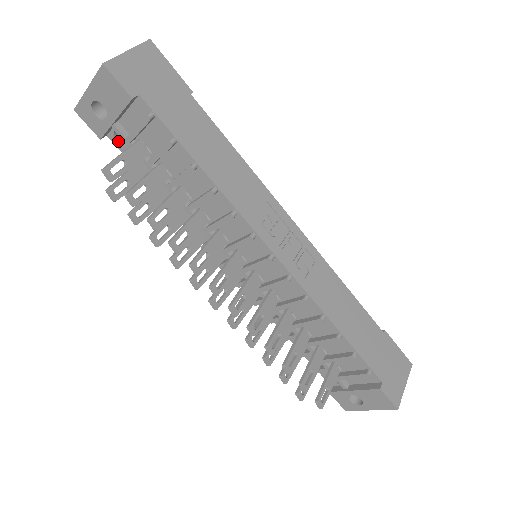
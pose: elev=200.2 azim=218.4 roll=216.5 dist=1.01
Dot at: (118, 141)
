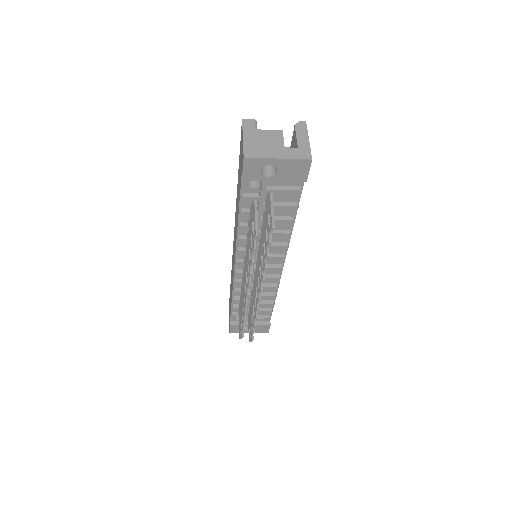
Dot at: (246, 181)
